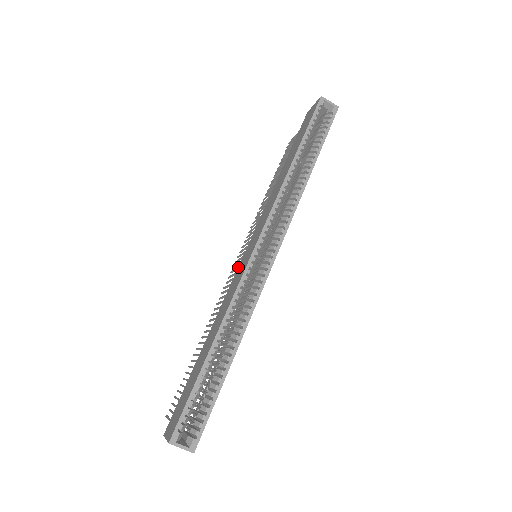
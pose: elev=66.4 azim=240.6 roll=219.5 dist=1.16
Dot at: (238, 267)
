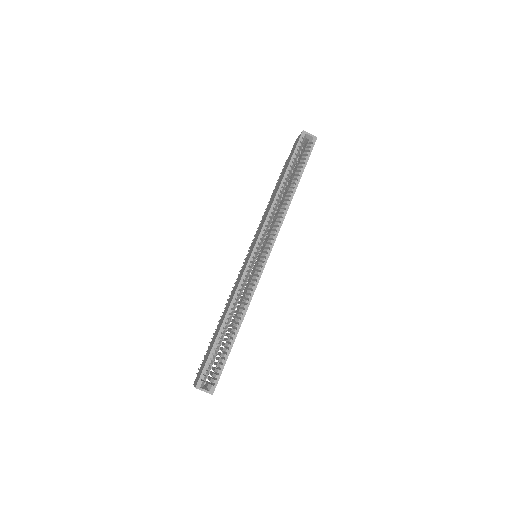
Dot at: (243, 265)
